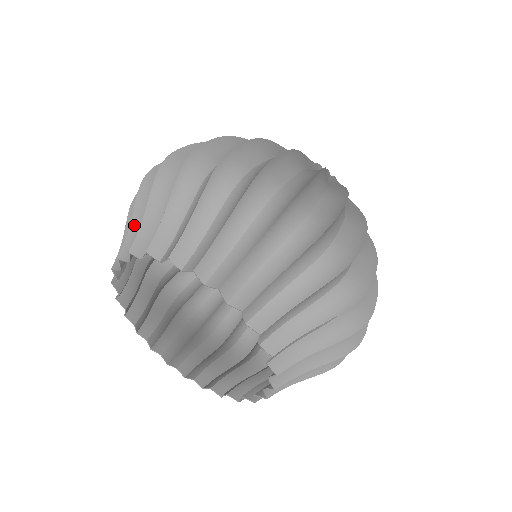
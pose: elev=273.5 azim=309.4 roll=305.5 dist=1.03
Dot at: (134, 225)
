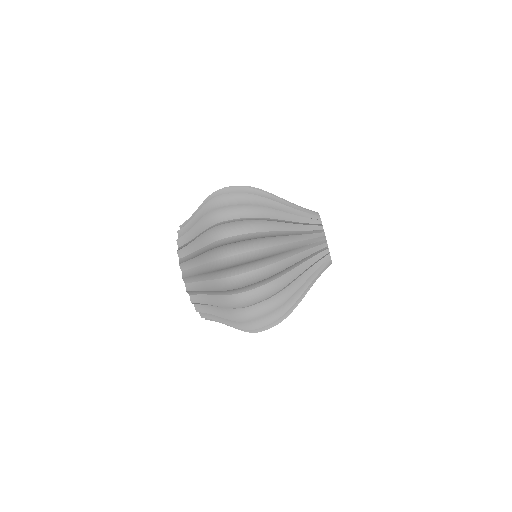
Dot at: (192, 221)
